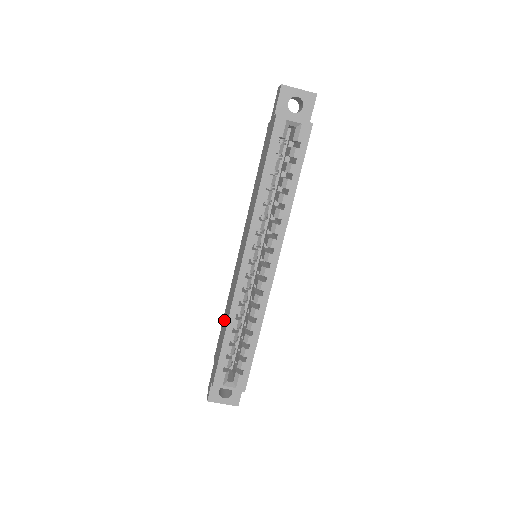
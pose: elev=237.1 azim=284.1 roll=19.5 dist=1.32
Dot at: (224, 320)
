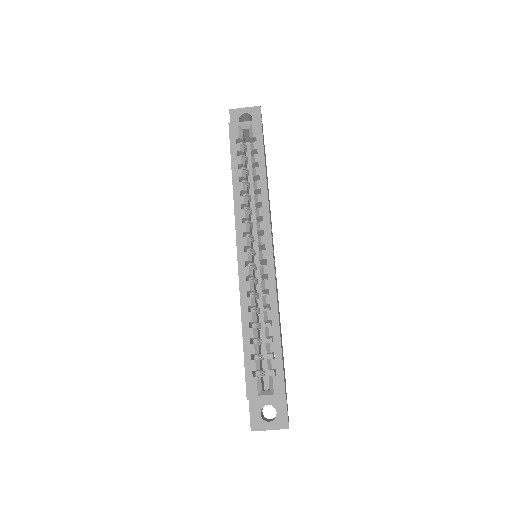
Dot at: occluded
